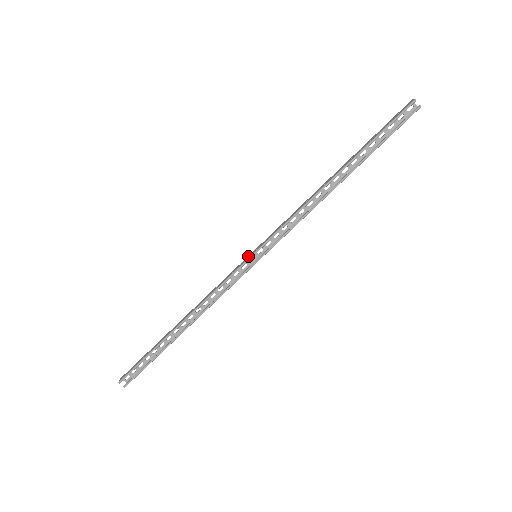
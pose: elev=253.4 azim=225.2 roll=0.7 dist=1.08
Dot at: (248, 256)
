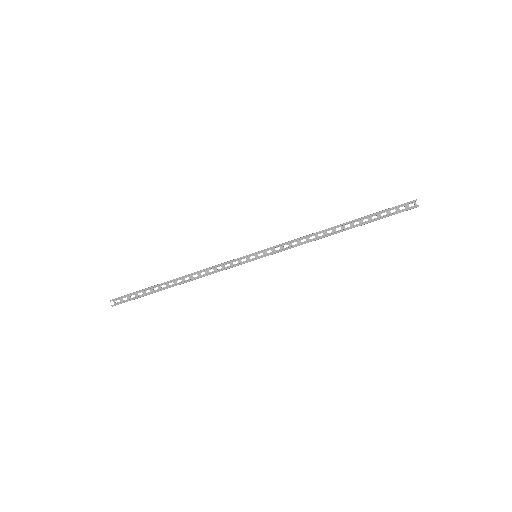
Dot at: occluded
